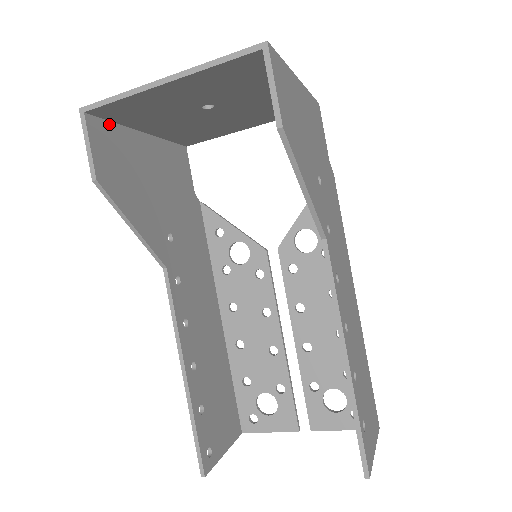
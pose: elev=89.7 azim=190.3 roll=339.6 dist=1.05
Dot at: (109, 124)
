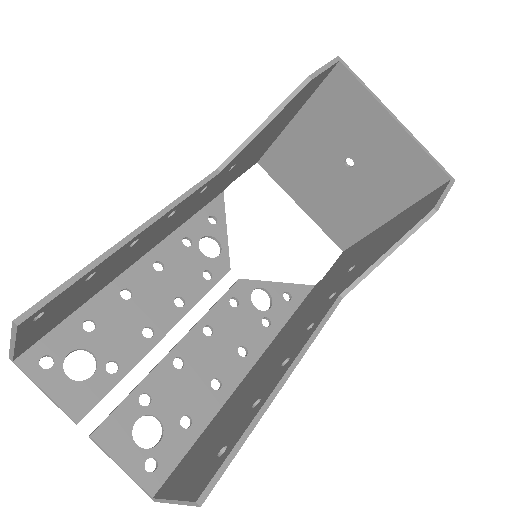
Dot at: (319, 84)
